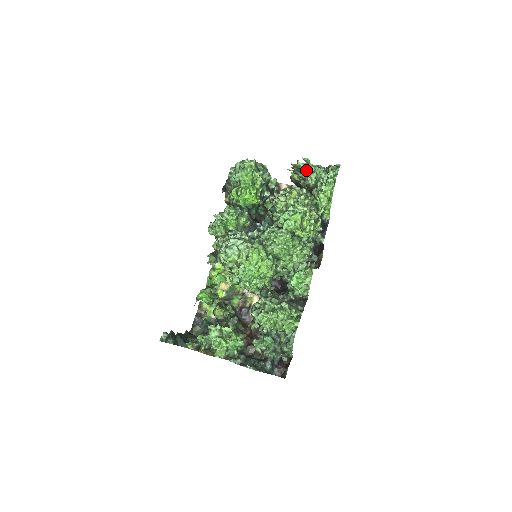
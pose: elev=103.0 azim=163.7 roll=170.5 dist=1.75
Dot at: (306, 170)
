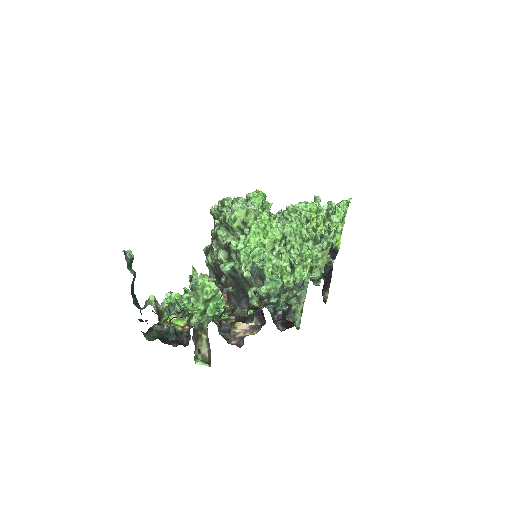
Dot at: occluded
